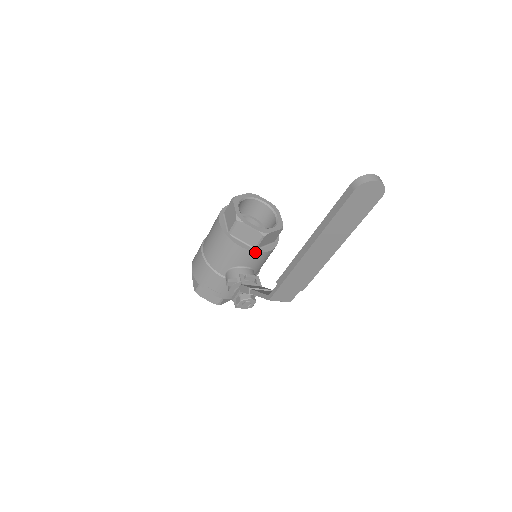
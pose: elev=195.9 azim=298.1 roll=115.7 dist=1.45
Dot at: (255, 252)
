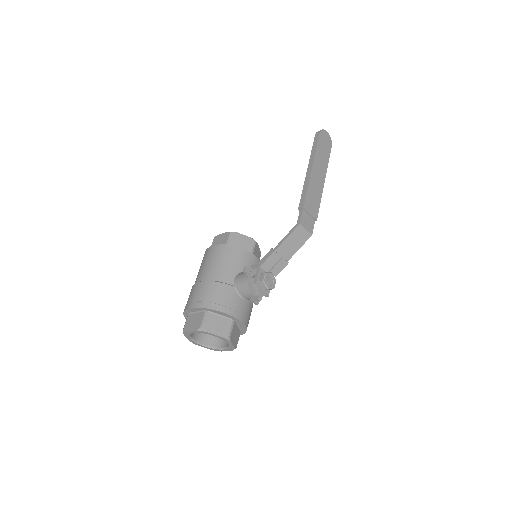
Dot at: (253, 255)
